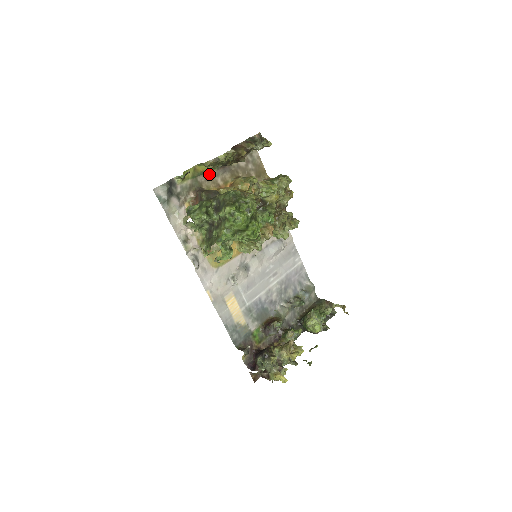
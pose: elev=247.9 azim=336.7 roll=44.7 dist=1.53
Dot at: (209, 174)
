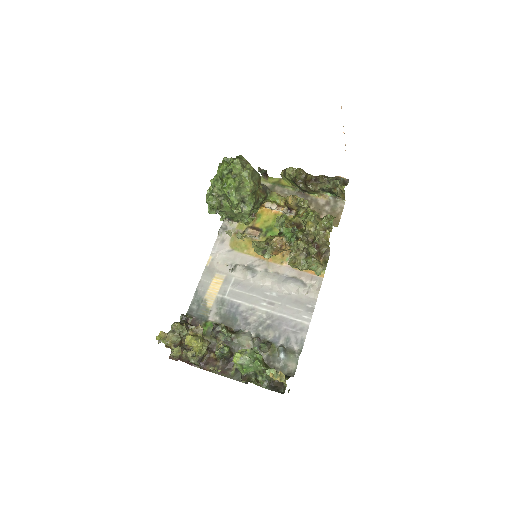
Dot at: (287, 190)
